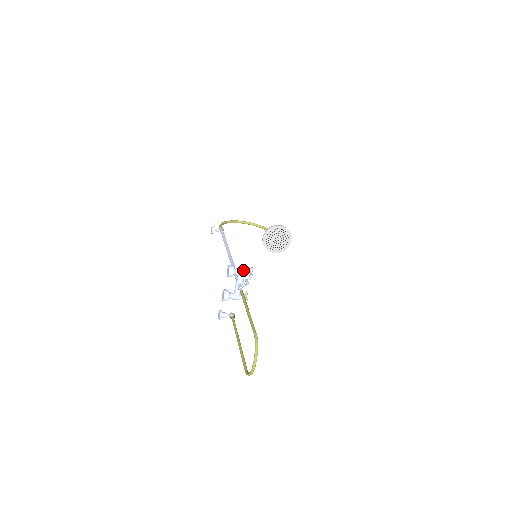
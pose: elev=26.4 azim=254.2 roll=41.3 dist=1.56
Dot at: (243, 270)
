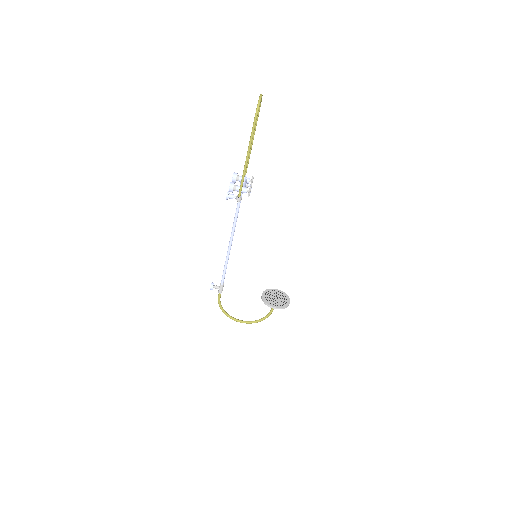
Dot at: occluded
